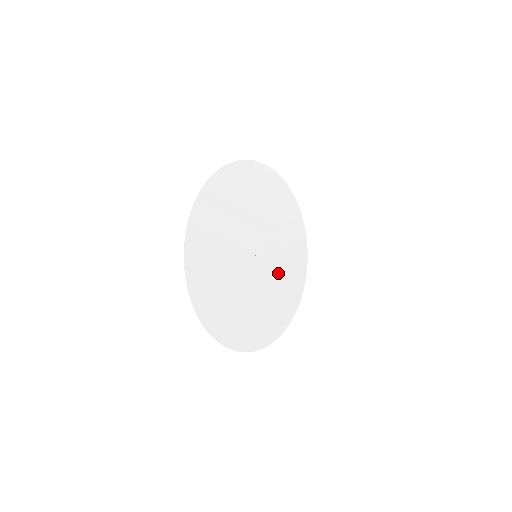
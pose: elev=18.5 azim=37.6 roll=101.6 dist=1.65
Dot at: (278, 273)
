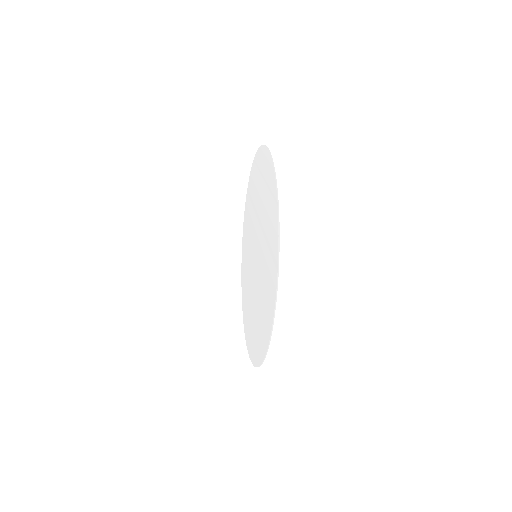
Dot at: occluded
